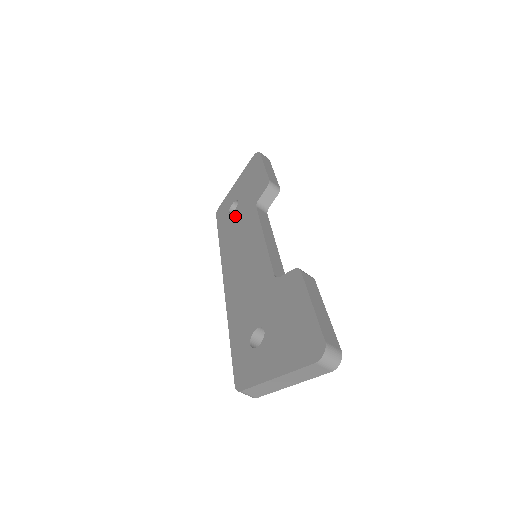
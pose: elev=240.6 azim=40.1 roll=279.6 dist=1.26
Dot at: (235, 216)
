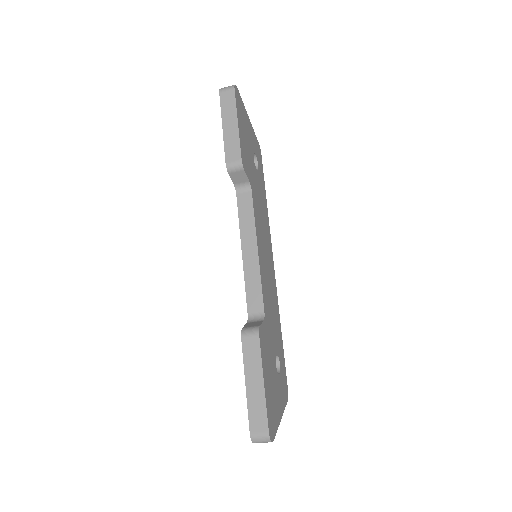
Dot at: occluded
